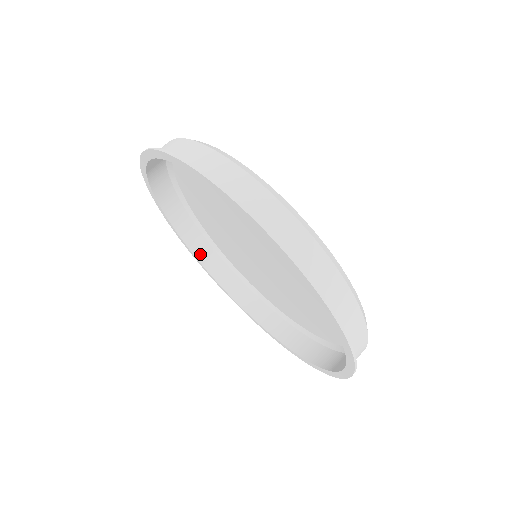
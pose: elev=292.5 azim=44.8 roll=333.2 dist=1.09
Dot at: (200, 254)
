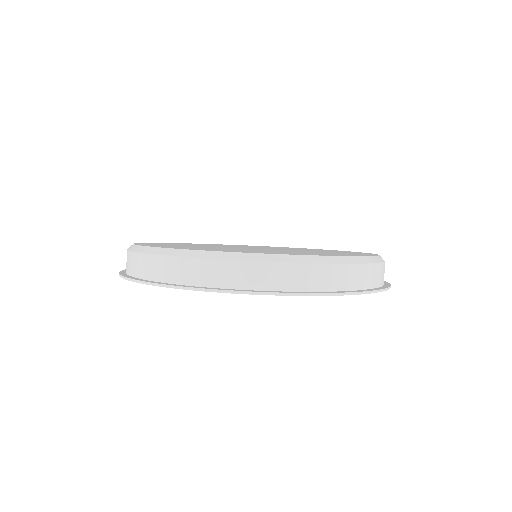
Dot at: occluded
